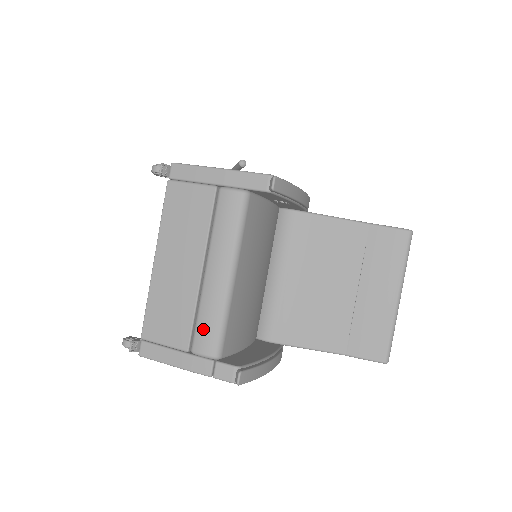
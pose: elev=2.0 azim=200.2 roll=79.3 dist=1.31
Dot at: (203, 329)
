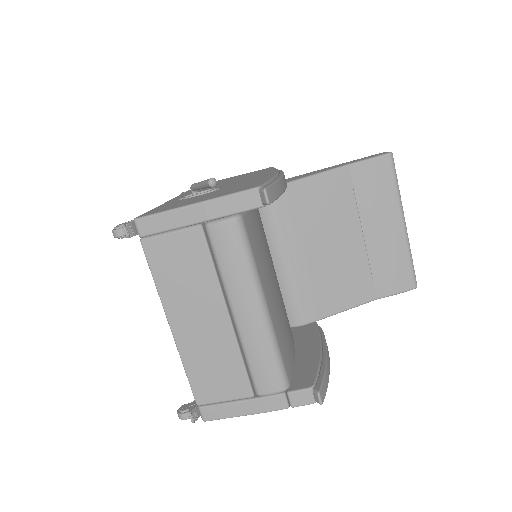
Dot at: (260, 371)
